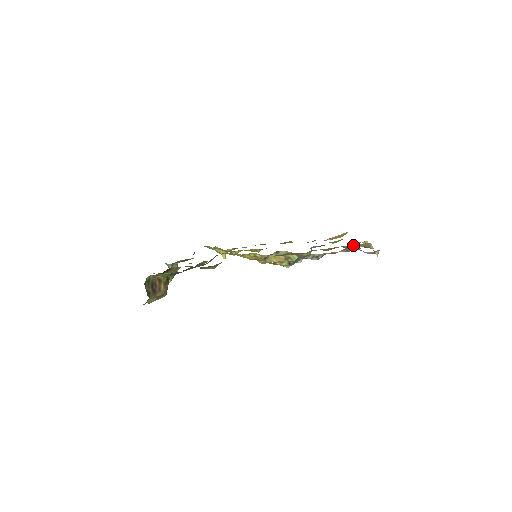
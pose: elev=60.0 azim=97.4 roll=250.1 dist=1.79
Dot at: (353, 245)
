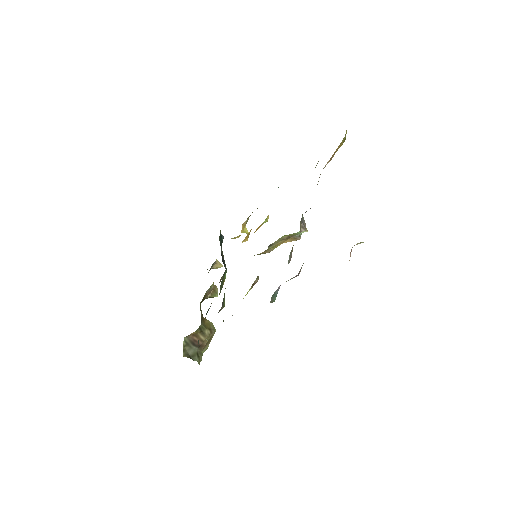
Dot at: occluded
